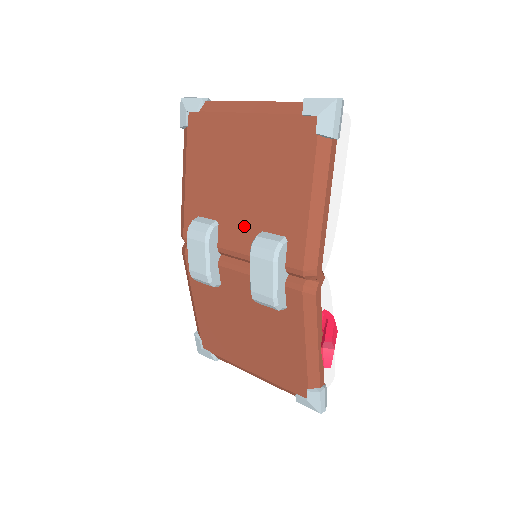
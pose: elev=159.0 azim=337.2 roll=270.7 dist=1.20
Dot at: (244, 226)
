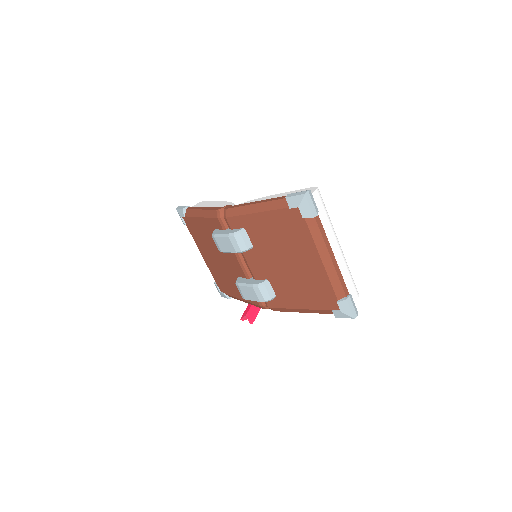
Dot at: (264, 268)
